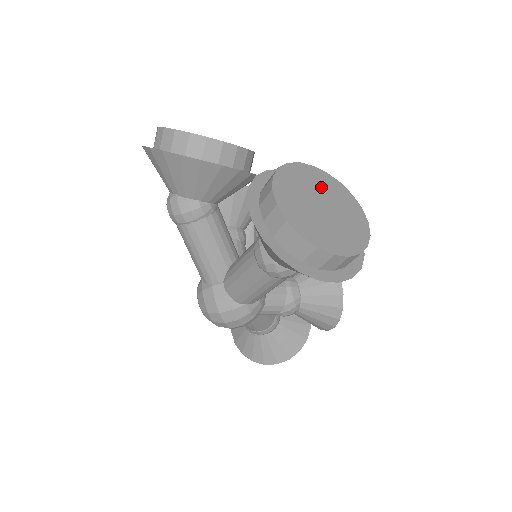
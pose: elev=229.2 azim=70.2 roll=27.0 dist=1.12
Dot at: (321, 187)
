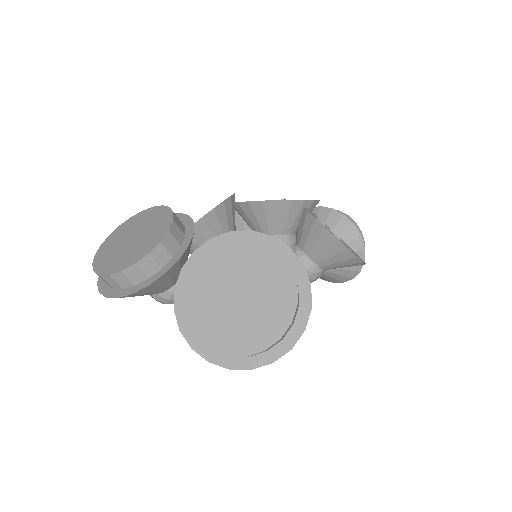
Dot at: (227, 268)
